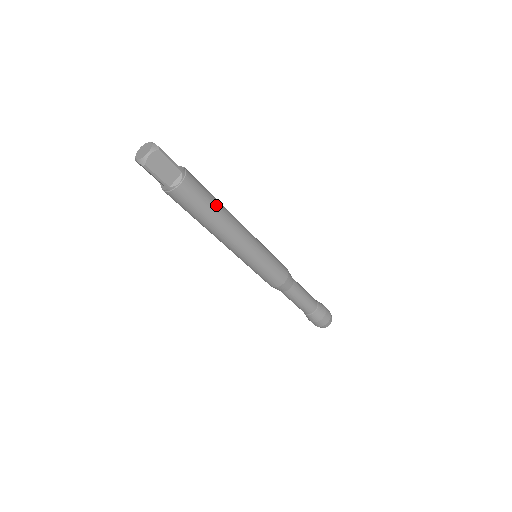
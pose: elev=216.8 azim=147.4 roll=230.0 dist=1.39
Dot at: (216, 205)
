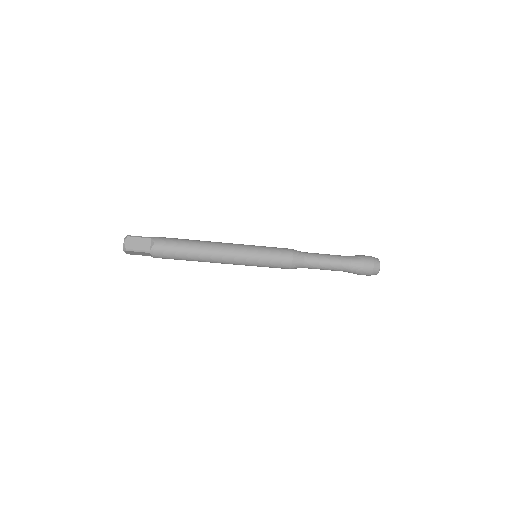
Dot at: (188, 256)
